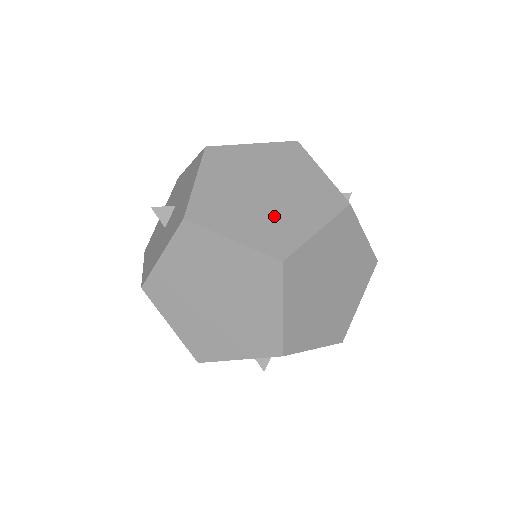
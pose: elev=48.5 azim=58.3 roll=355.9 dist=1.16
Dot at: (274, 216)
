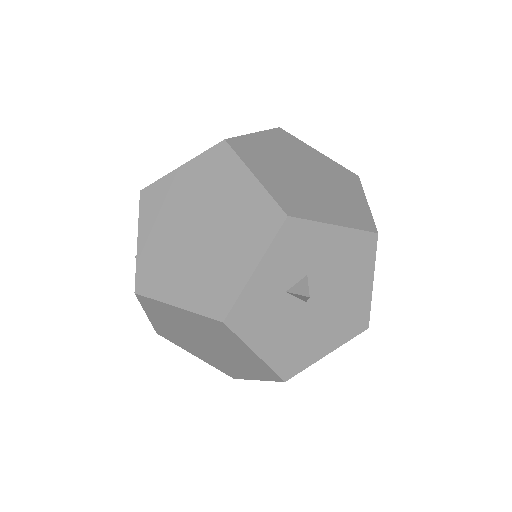
Dot at: occluded
